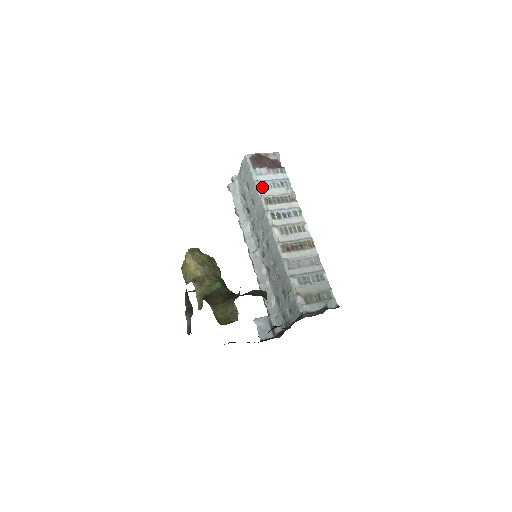
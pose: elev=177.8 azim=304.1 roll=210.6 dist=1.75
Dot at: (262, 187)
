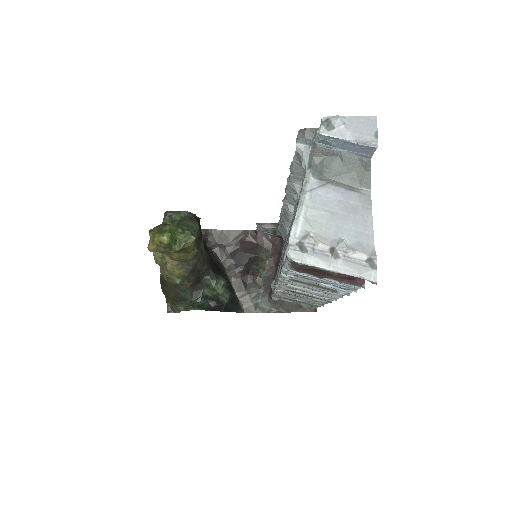
Dot at: occluded
